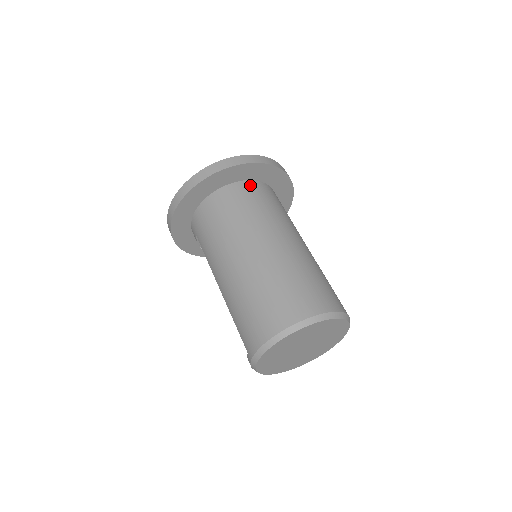
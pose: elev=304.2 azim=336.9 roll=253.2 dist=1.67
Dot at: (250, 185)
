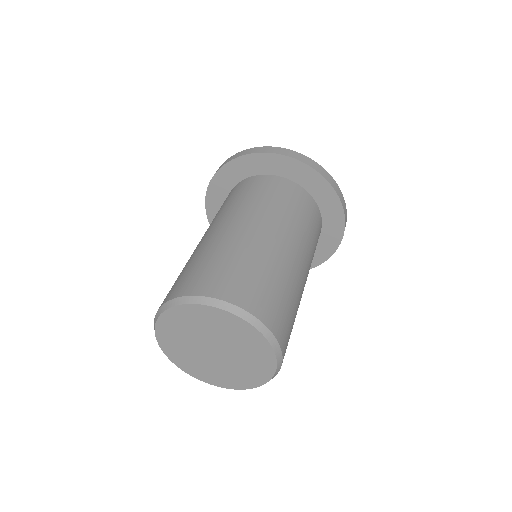
Dot at: (267, 178)
